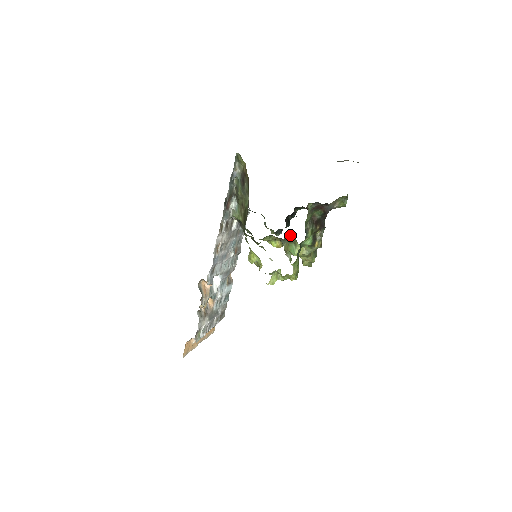
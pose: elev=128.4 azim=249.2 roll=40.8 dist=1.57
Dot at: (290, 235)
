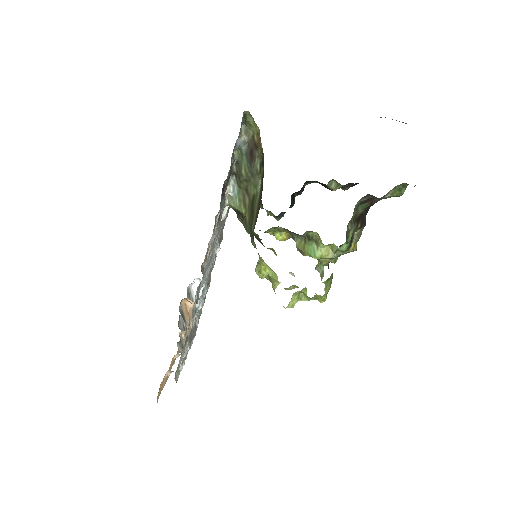
Dot at: (311, 231)
